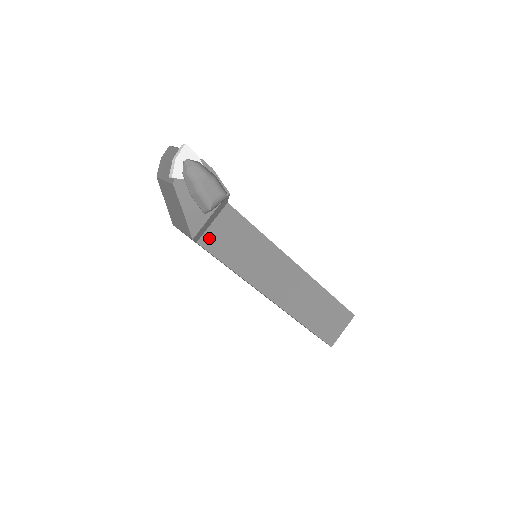
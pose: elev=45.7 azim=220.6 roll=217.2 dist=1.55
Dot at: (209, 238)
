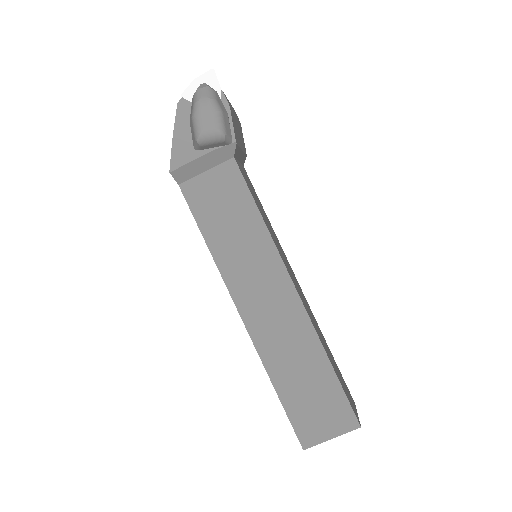
Dot at: (195, 188)
